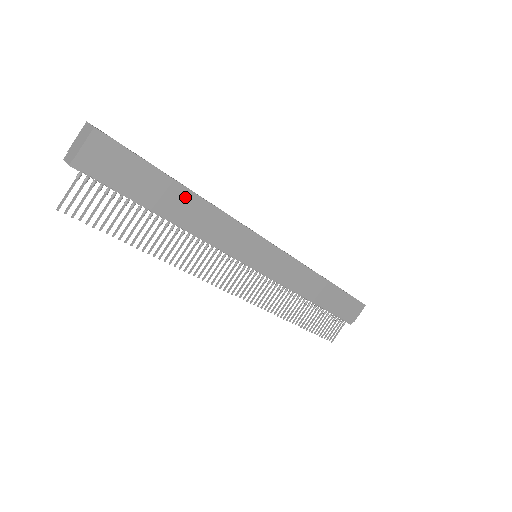
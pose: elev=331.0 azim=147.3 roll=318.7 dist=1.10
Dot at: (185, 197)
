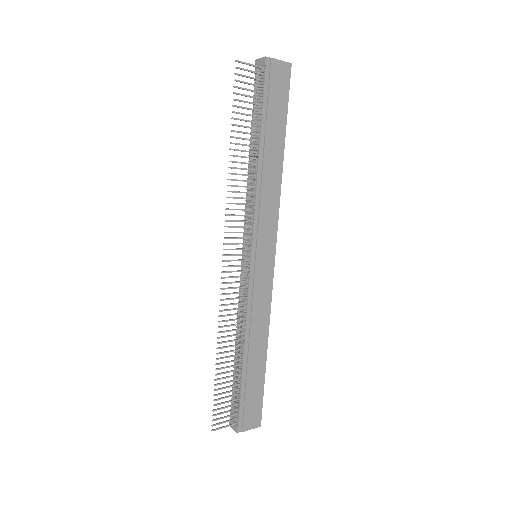
Dot at: (278, 153)
